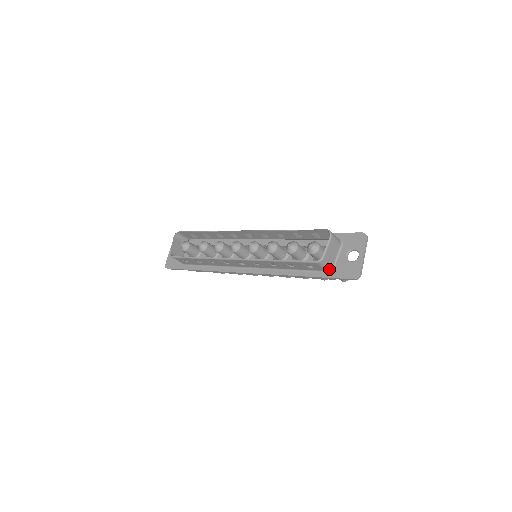
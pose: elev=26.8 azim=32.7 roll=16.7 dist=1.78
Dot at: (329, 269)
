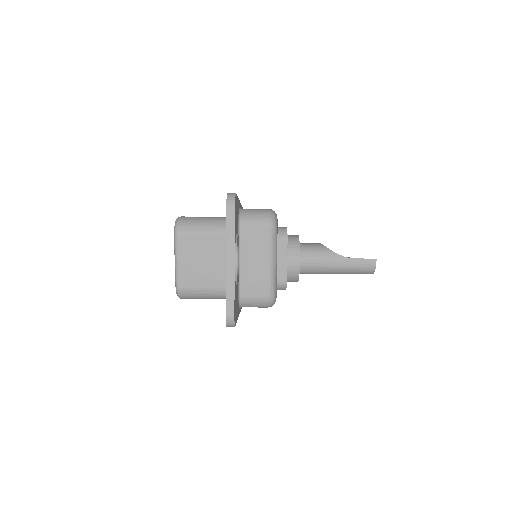
Dot at: occluded
